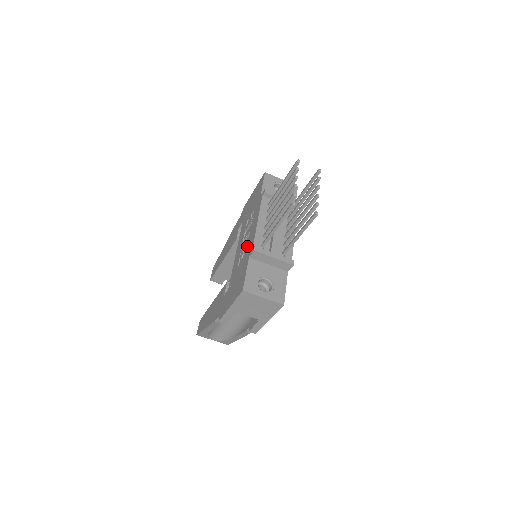
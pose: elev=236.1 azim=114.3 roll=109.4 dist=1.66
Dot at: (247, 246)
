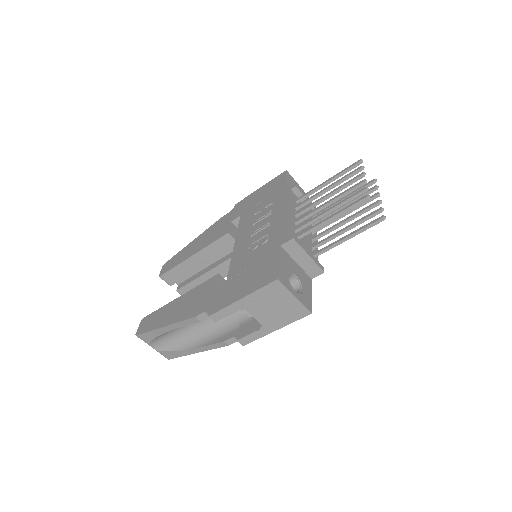
Dot at: (269, 236)
